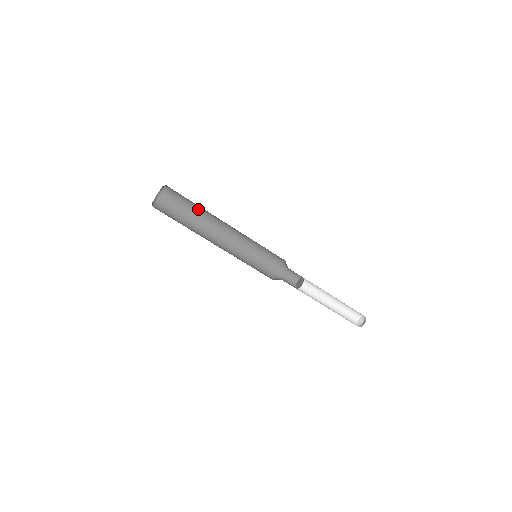
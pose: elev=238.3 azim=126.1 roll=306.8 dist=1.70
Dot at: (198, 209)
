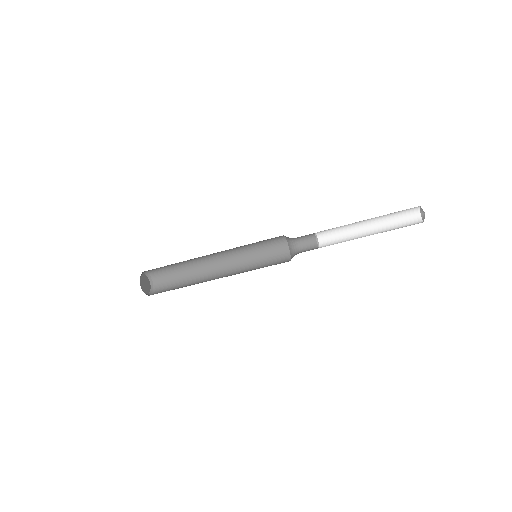
Dot at: (179, 262)
